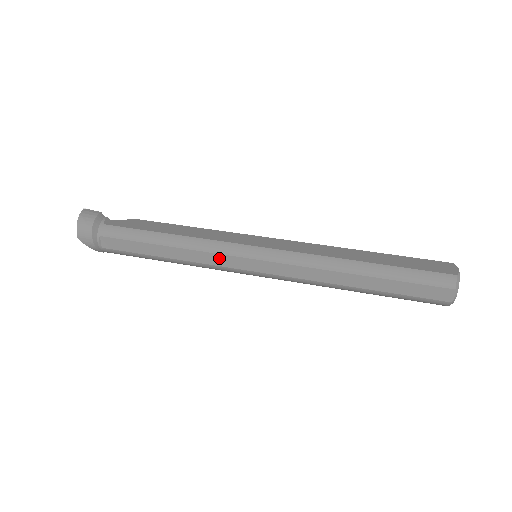
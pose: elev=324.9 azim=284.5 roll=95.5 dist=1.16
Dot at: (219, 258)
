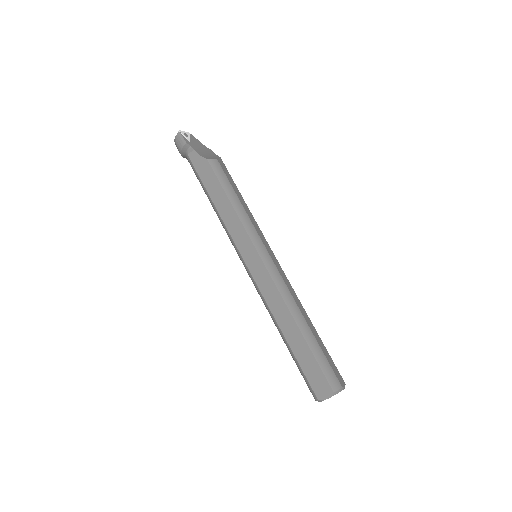
Dot at: occluded
